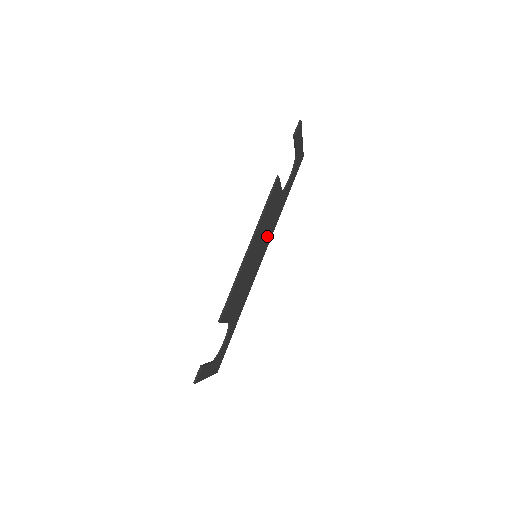
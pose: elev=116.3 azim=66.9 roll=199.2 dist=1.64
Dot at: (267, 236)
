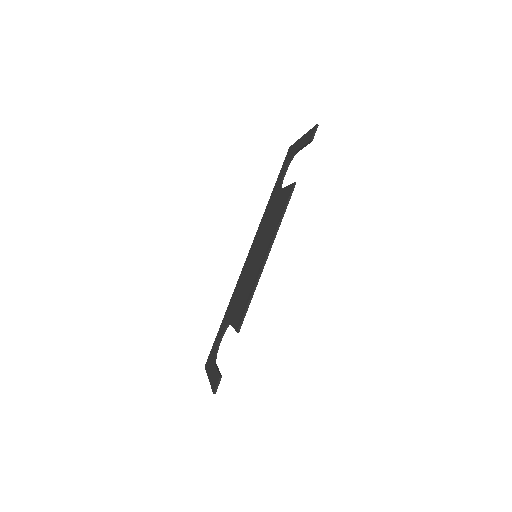
Dot at: occluded
